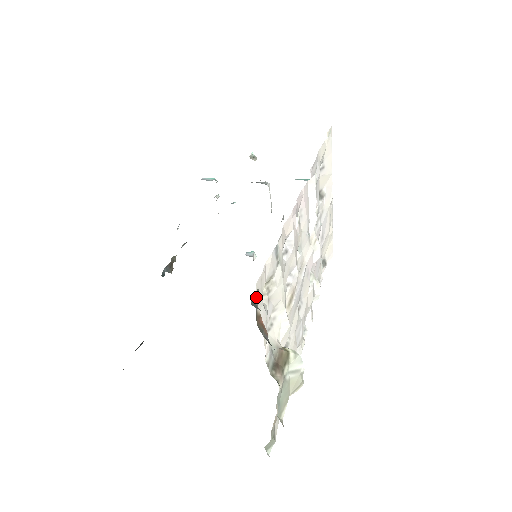
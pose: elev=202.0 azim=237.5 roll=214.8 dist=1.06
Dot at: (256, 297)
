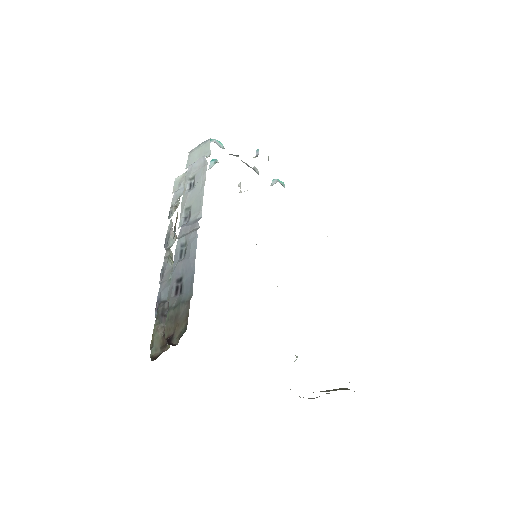
Dot at: occluded
